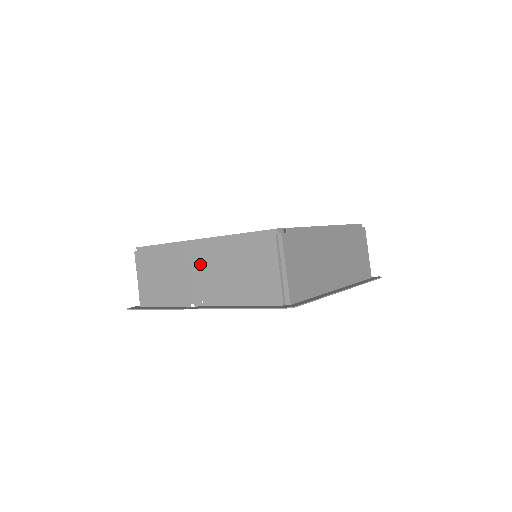
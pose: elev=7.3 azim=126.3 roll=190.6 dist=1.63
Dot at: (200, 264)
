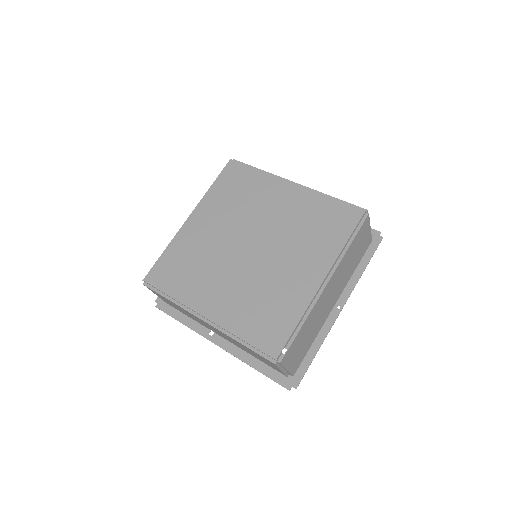
Dot at: occluded
